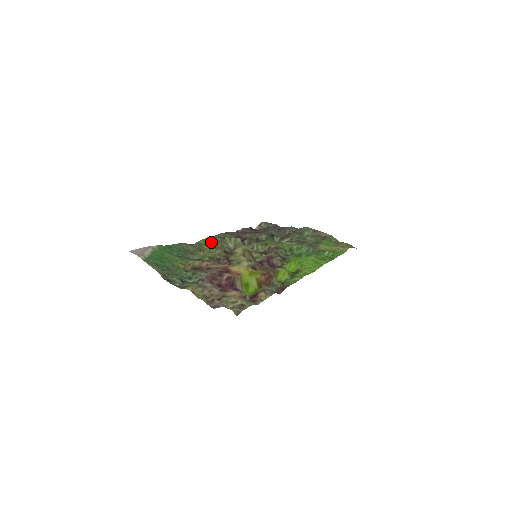
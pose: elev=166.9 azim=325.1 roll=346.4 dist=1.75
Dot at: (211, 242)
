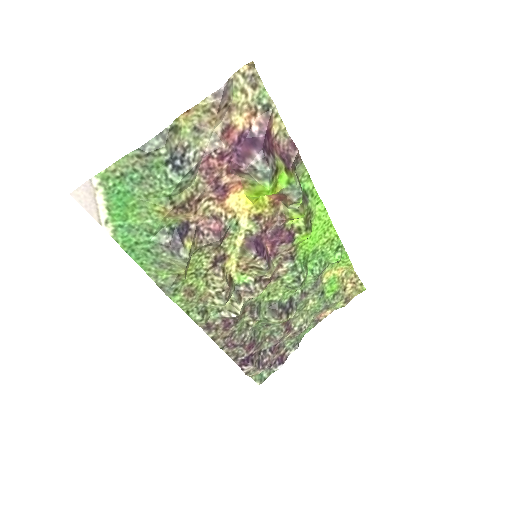
Dot at: (190, 302)
